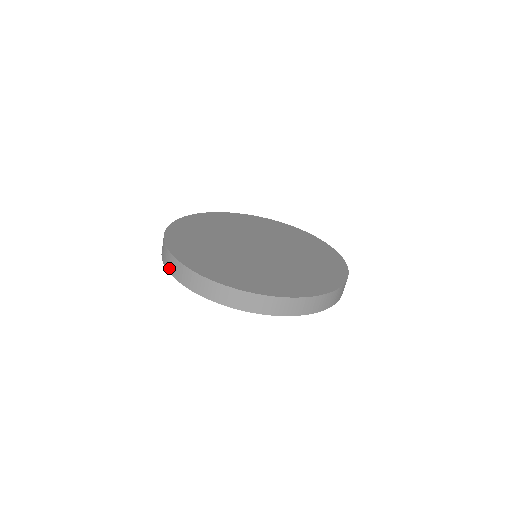
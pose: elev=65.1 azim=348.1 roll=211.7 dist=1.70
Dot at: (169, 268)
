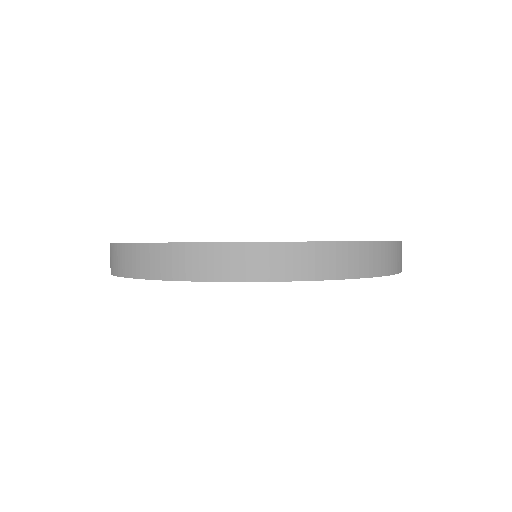
Dot at: occluded
